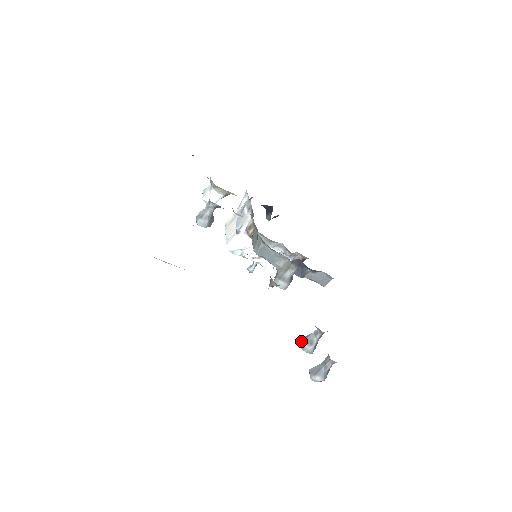
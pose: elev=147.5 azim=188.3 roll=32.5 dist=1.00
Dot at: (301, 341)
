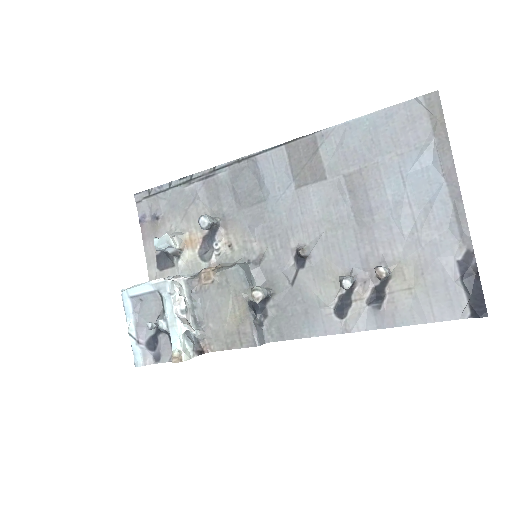
Dot at: (341, 276)
